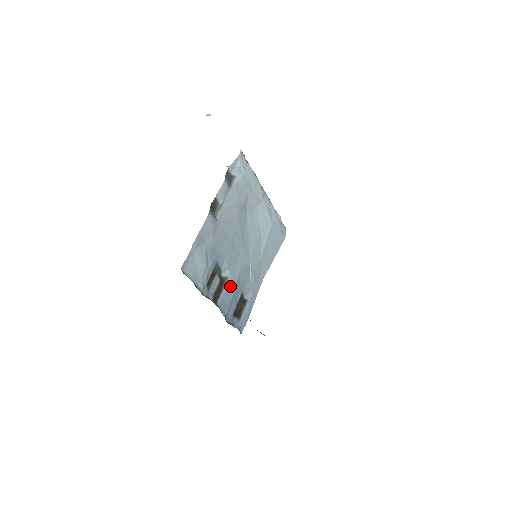
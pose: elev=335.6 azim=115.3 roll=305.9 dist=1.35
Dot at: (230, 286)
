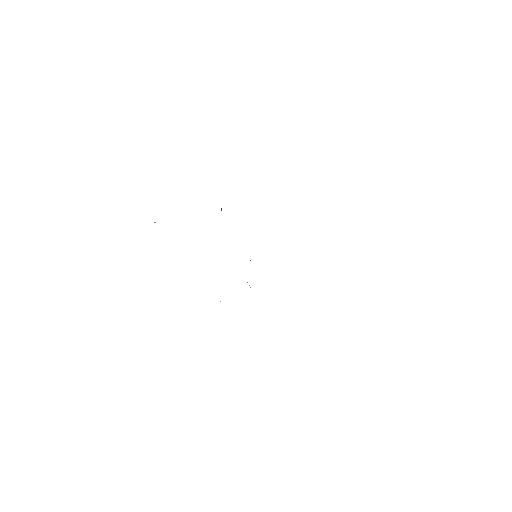
Dot at: occluded
